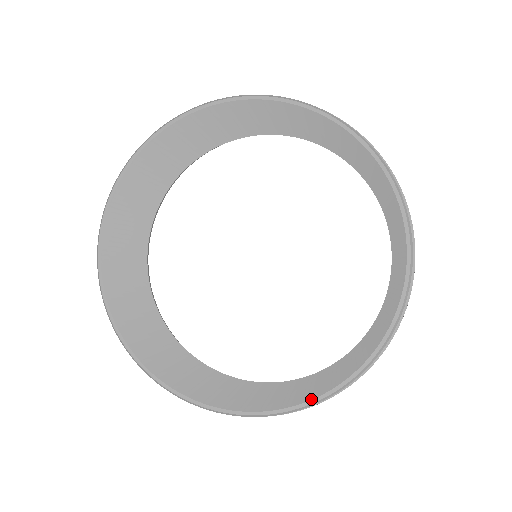
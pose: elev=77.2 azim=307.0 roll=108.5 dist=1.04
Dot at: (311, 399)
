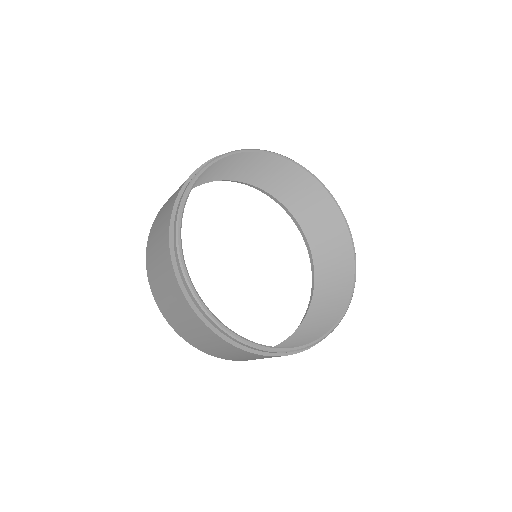
Dot at: (354, 275)
